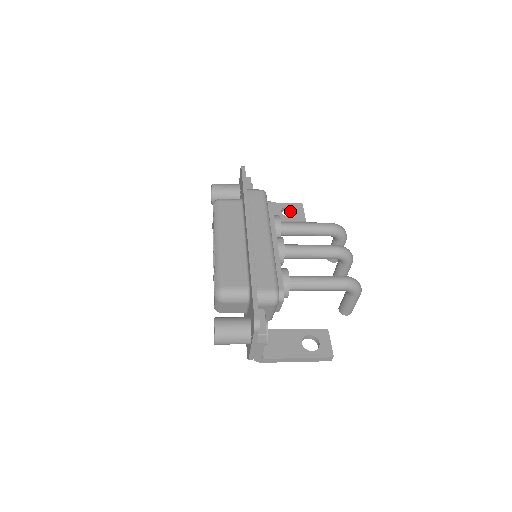
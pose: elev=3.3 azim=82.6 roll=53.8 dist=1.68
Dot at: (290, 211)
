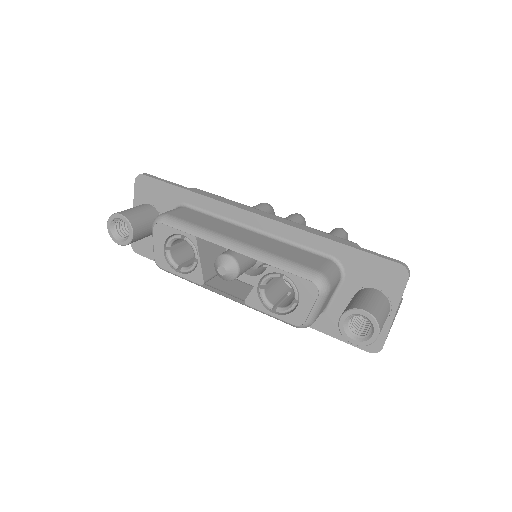
Dot at: occluded
